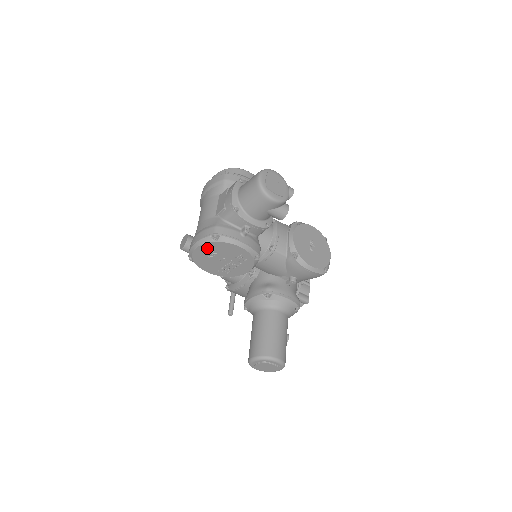
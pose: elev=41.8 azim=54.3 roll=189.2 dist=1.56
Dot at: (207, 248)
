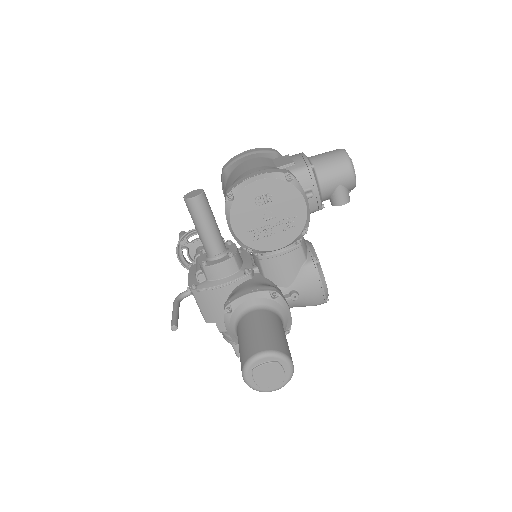
Dot at: (269, 187)
